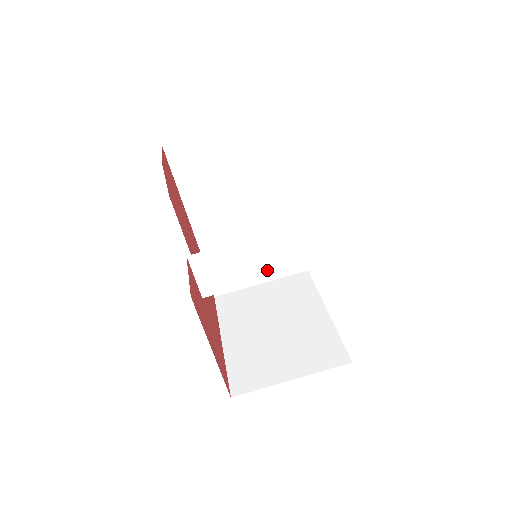
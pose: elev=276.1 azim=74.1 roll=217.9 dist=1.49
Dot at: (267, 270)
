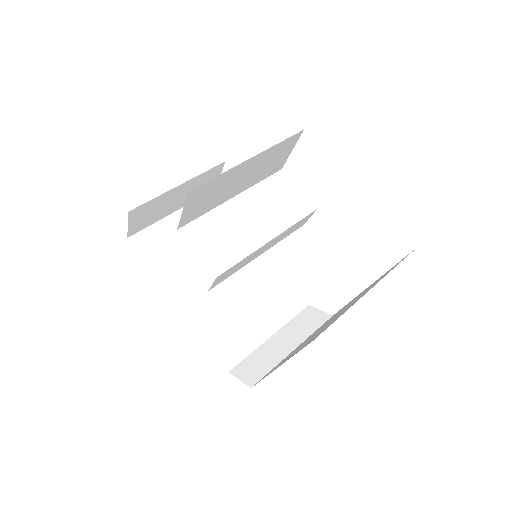
Dot at: (267, 228)
